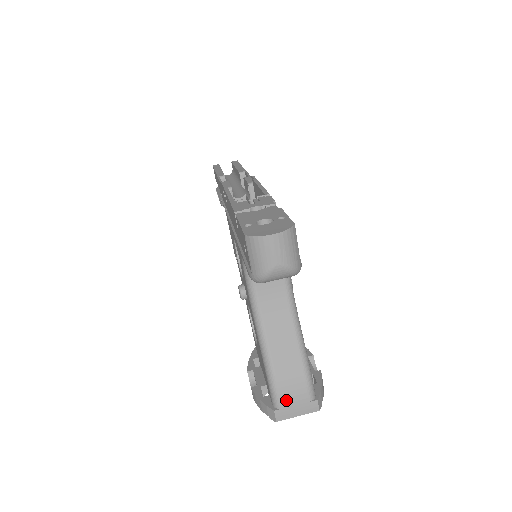
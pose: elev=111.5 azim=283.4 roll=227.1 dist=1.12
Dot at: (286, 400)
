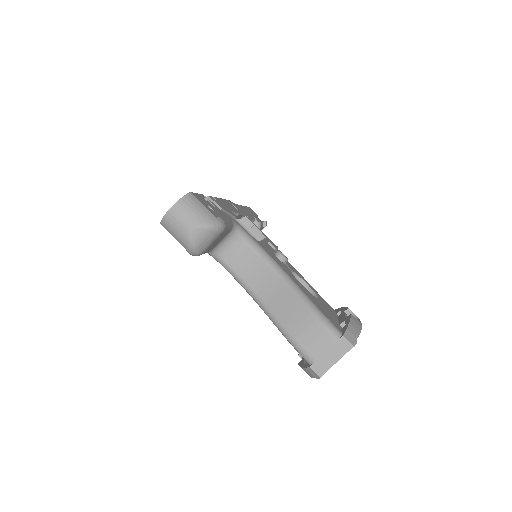
Dot at: (313, 351)
